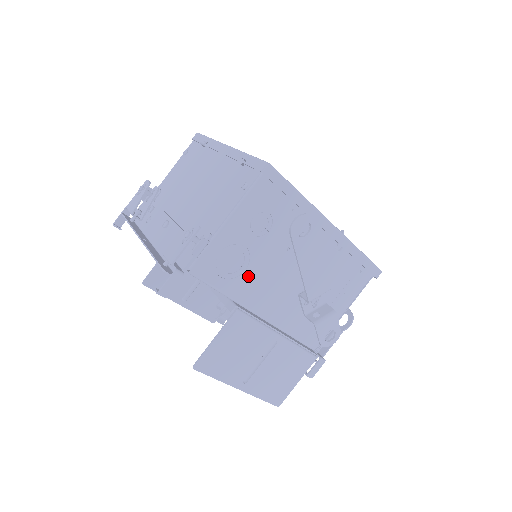
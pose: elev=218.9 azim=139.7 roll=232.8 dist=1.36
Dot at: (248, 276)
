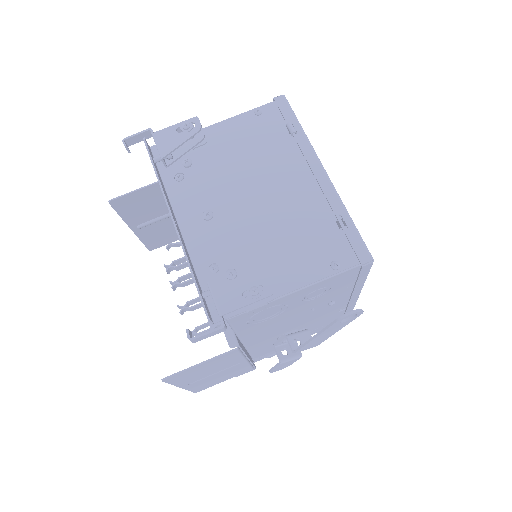
Dot at: (266, 323)
